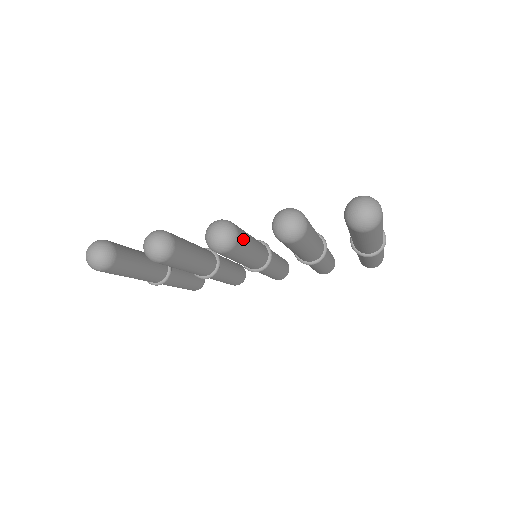
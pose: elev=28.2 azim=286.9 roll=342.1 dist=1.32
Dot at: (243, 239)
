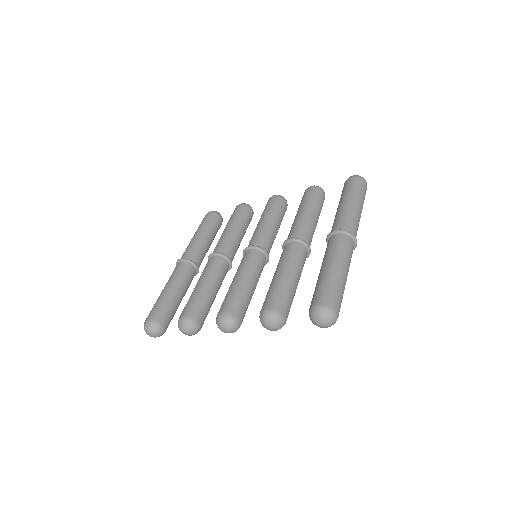
Dot at: (243, 312)
